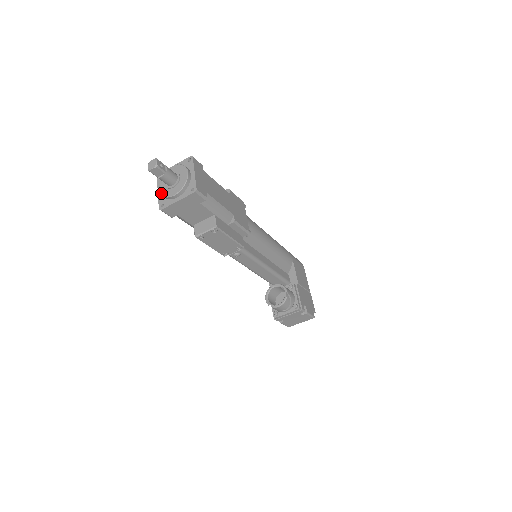
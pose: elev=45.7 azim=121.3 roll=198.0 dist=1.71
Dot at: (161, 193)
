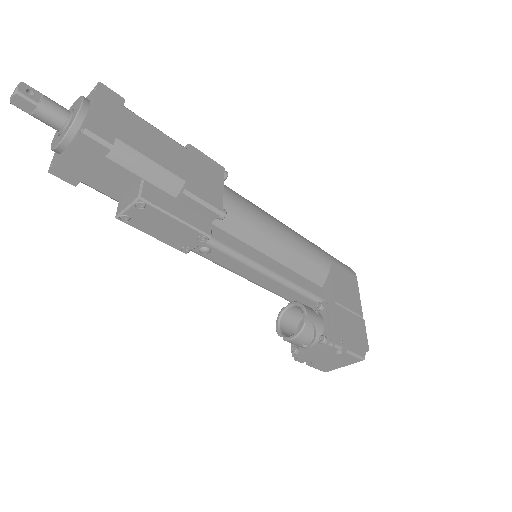
Dot at: (51, 145)
